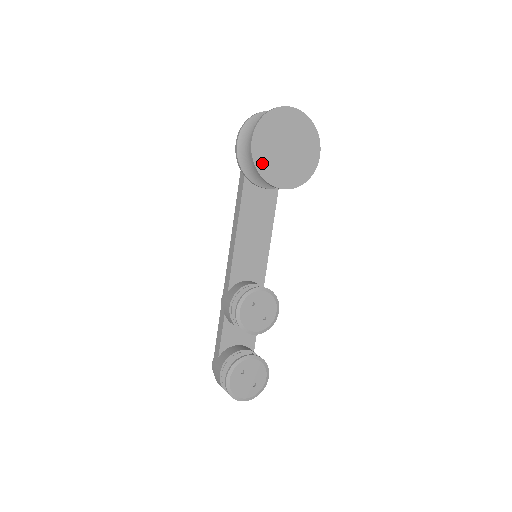
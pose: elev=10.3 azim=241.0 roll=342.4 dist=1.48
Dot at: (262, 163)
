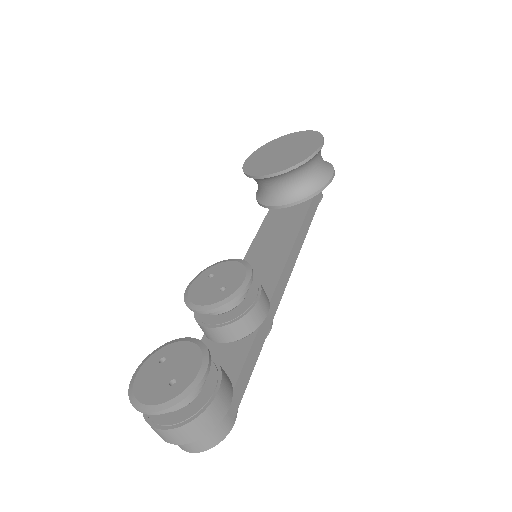
Dot at: (252, 168)
